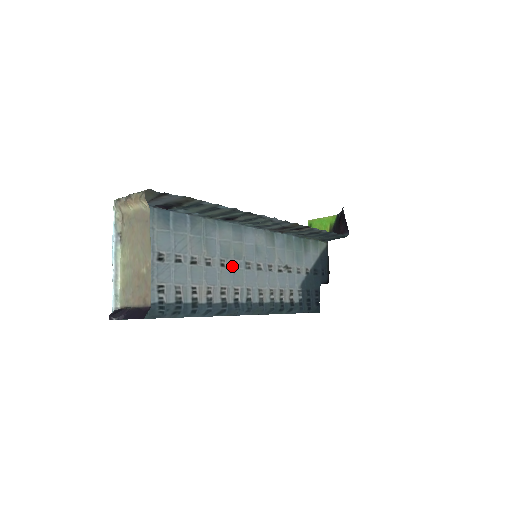
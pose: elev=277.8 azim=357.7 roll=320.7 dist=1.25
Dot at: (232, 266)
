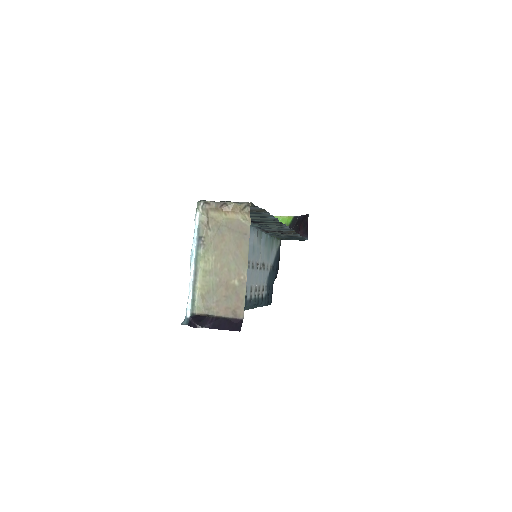
Dot at: occluded
